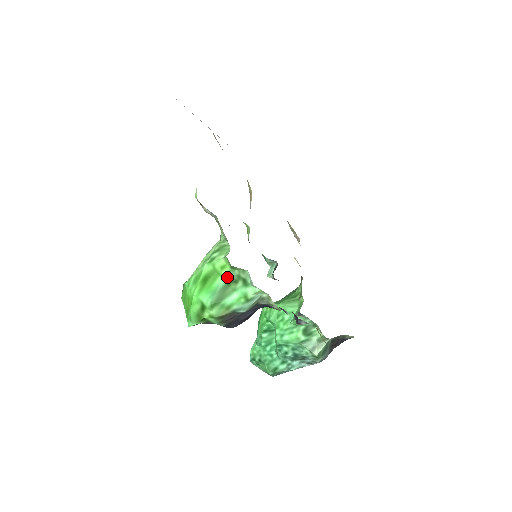
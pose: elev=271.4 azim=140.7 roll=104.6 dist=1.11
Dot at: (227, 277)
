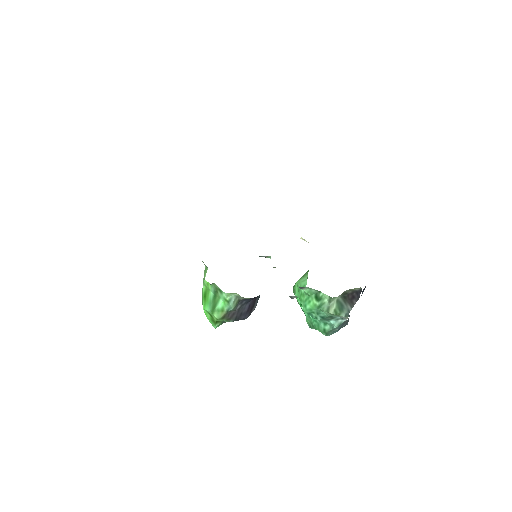
Dot at: (212, 290)
